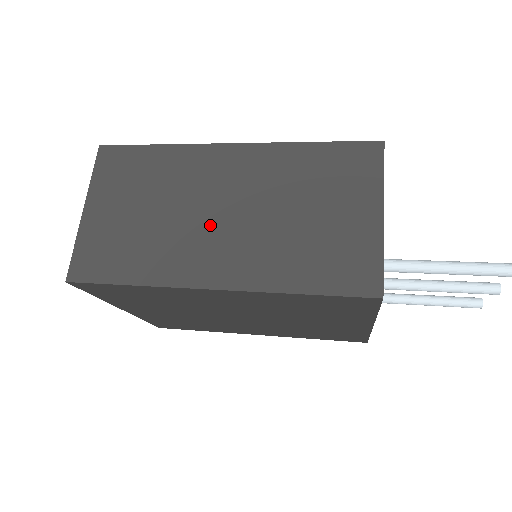
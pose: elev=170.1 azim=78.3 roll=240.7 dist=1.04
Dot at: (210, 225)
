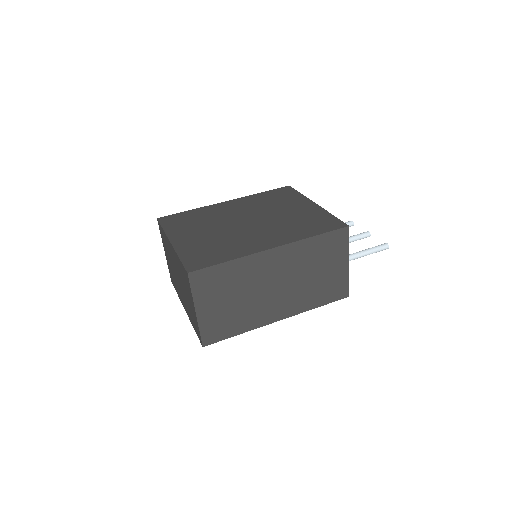
Dot at: (272, 294)
